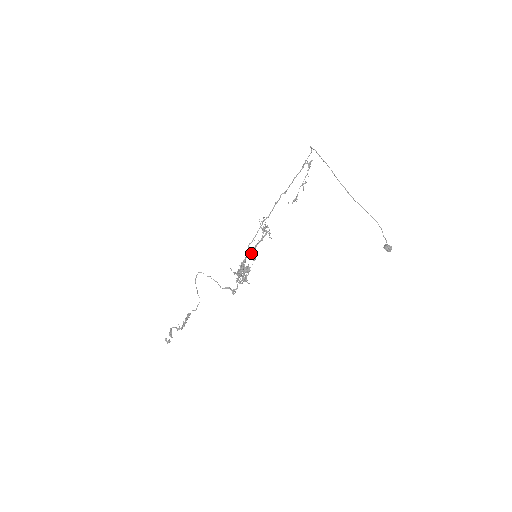
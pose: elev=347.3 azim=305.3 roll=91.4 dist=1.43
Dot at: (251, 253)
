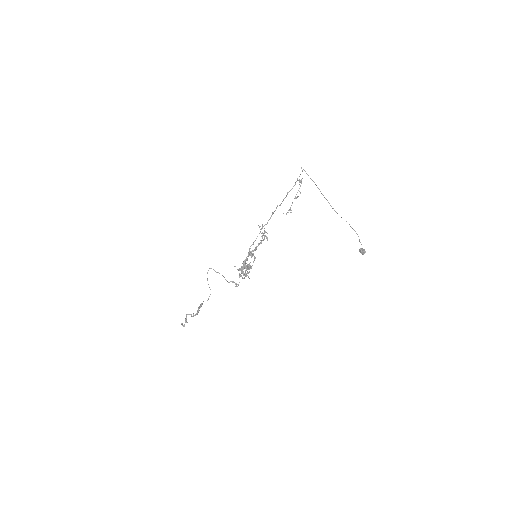
Dot at: (252, 253)
